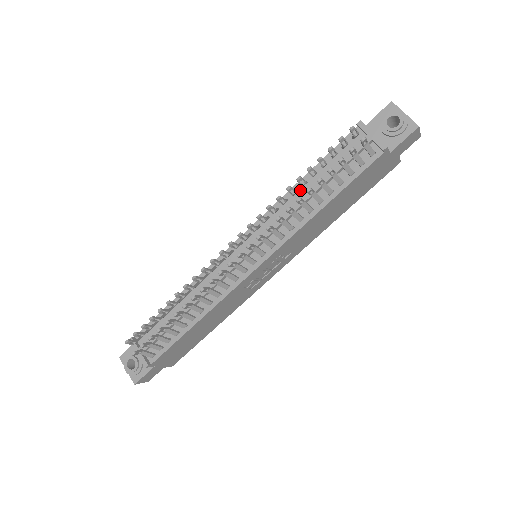
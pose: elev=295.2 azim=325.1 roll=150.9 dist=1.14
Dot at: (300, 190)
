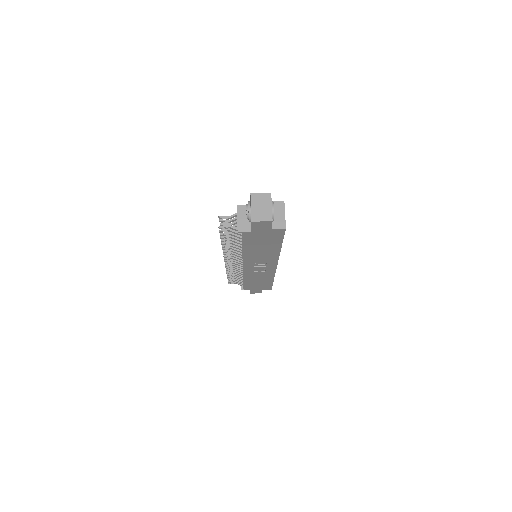
Dot at: occluded
